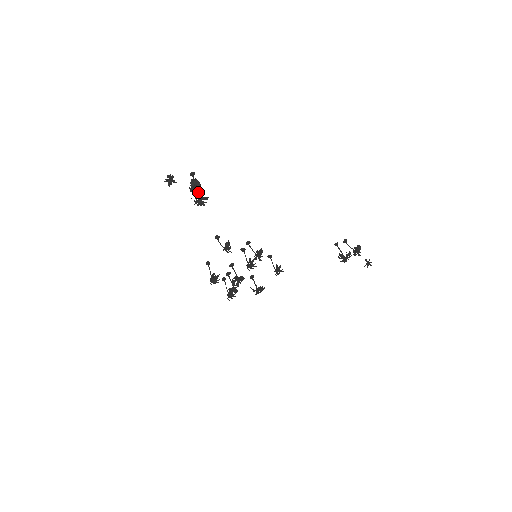
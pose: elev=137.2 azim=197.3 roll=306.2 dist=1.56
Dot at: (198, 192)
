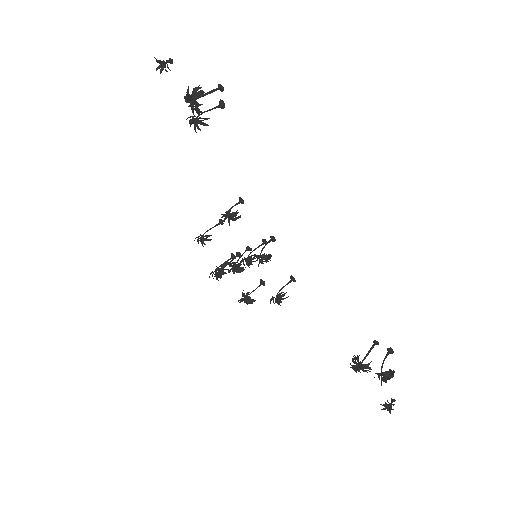
Dot at: (192, 106)
